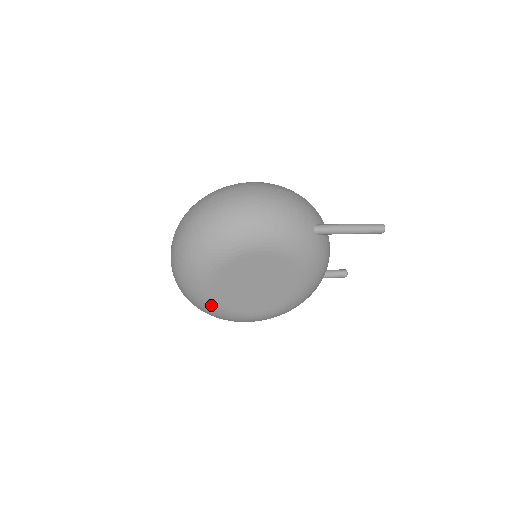
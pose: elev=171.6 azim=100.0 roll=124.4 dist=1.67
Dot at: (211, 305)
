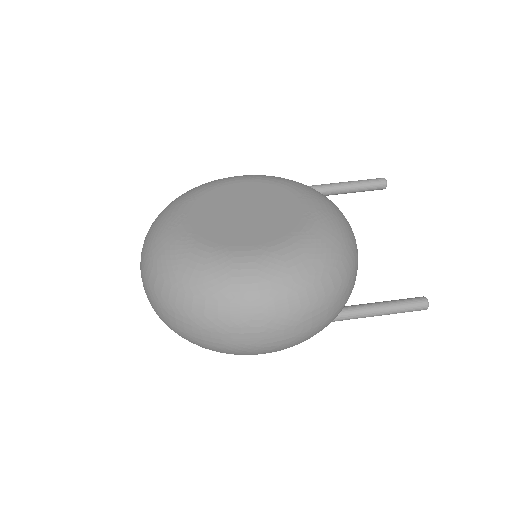
Dot at: occluded
